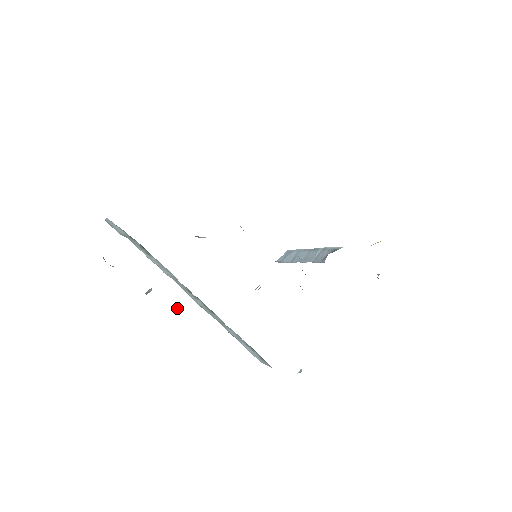
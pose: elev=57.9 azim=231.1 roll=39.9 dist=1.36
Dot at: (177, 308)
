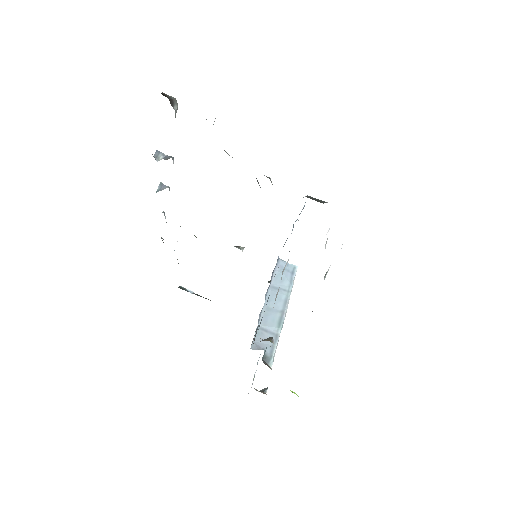
Dot at: (162, 189)
